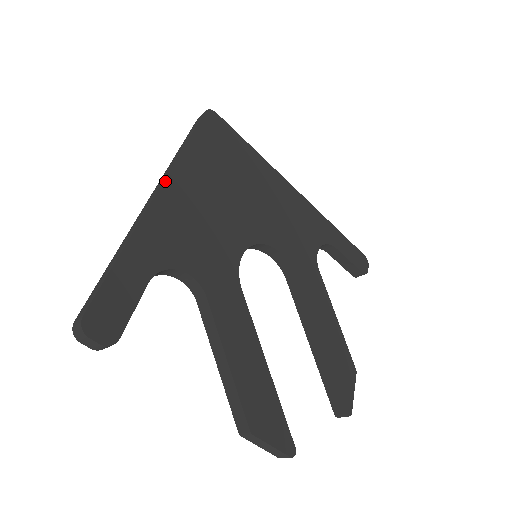
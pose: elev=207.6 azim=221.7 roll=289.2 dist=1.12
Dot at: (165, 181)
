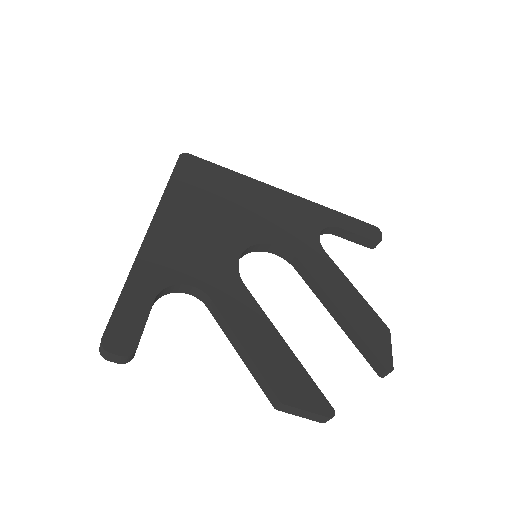
Dot at: (153, 220)
